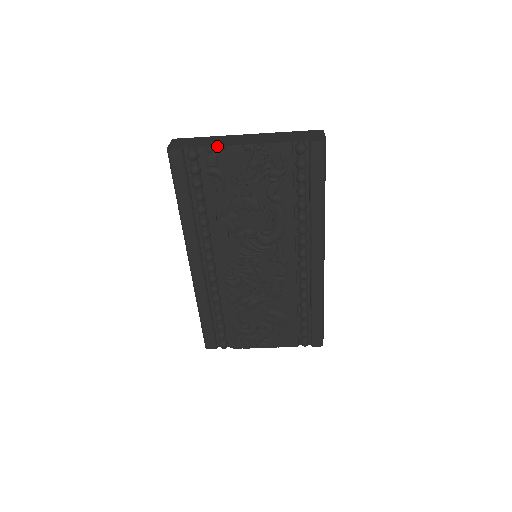
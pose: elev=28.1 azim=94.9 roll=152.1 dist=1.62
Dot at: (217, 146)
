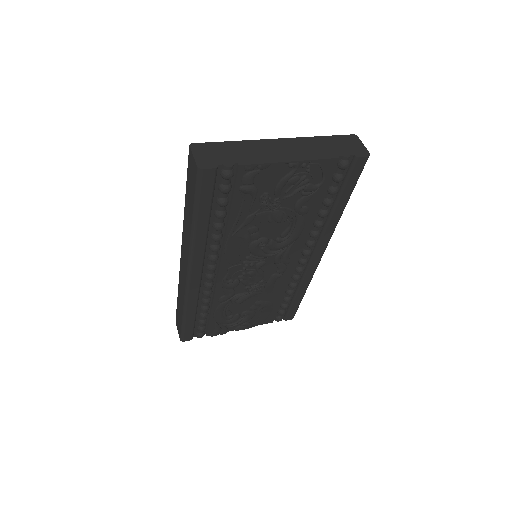
Dot at: (259, 163)
